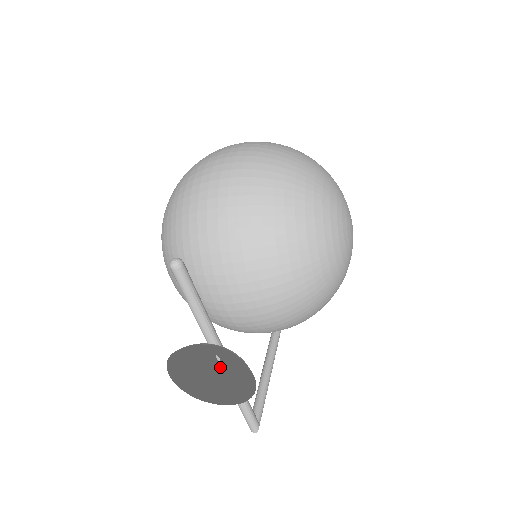
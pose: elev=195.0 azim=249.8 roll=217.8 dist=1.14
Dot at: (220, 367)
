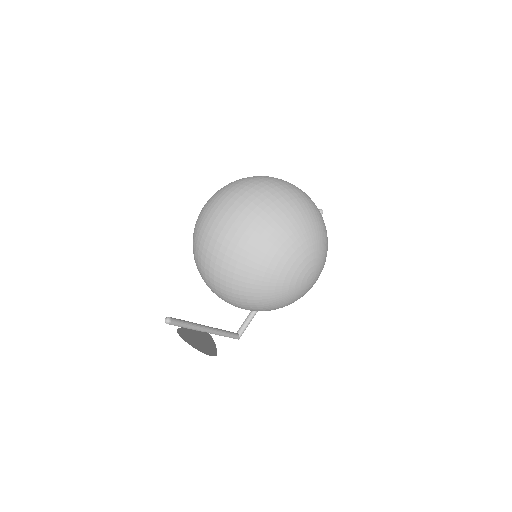
Dot at: occluded
